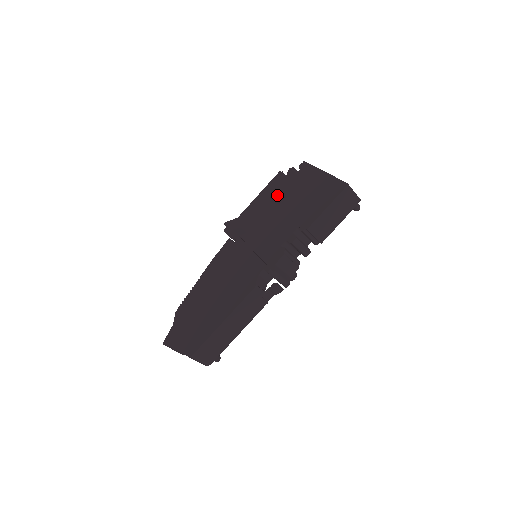
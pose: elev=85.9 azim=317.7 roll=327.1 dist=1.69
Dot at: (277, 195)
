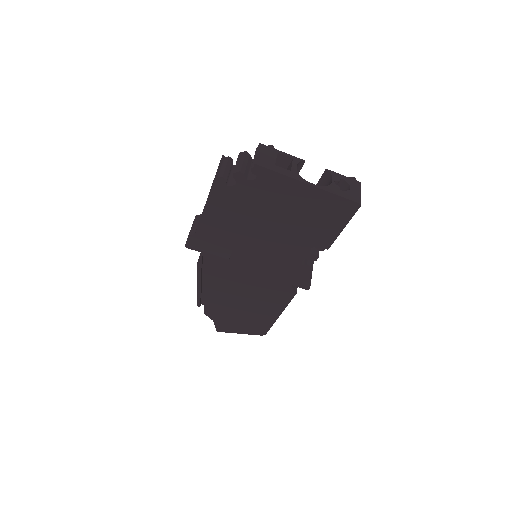
Dot at: (244, 211)
